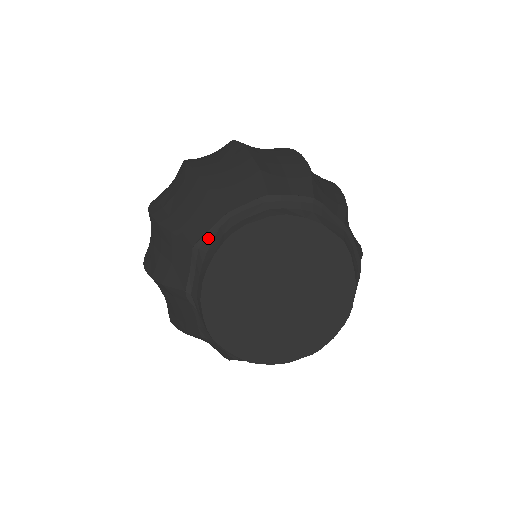
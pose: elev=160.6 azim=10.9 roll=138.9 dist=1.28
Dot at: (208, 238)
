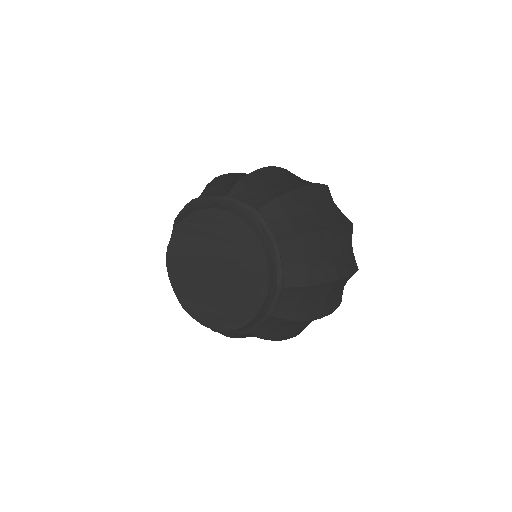
Dot at: occluded
